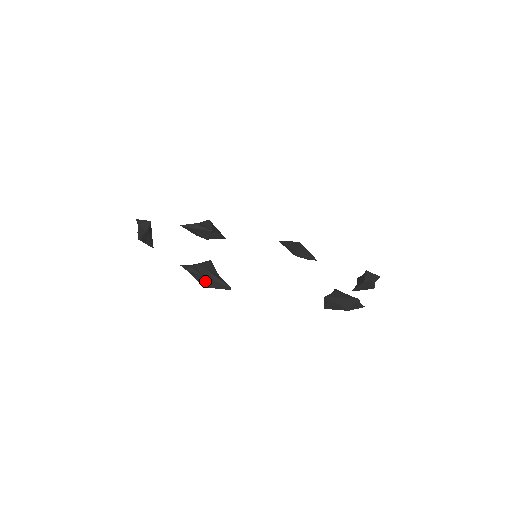
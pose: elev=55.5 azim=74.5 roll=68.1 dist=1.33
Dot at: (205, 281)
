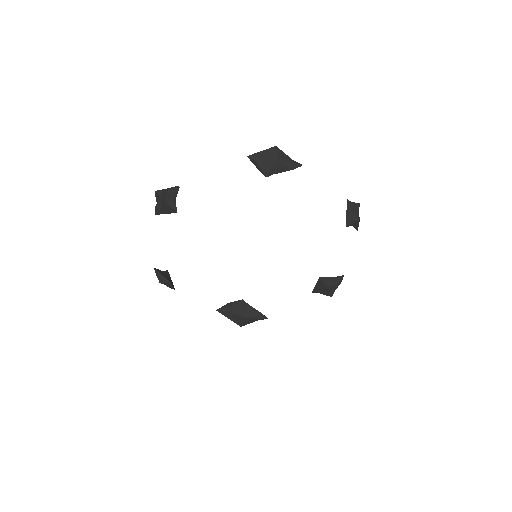
Dot at: (164, 197)
